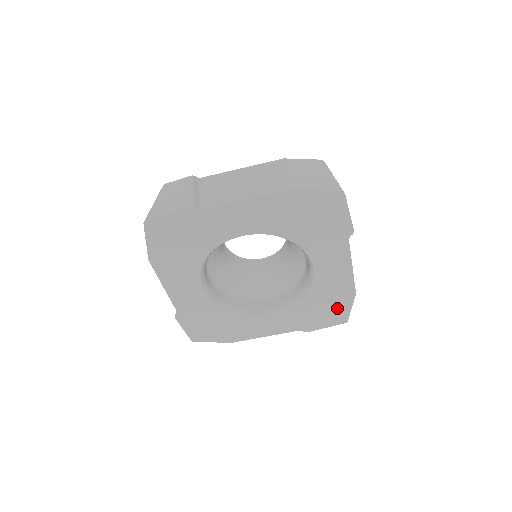
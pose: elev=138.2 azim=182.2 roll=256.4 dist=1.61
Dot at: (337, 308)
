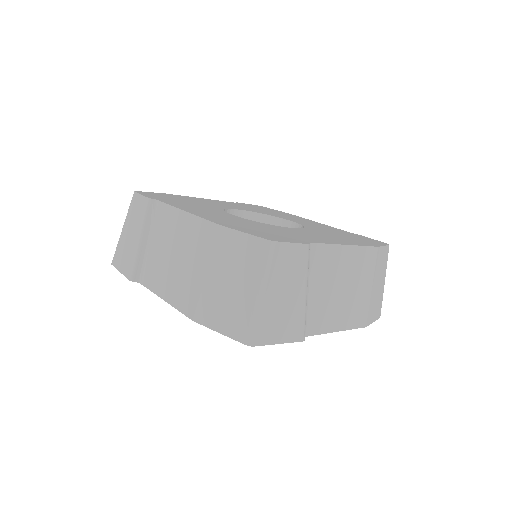
Dot at: occluded
